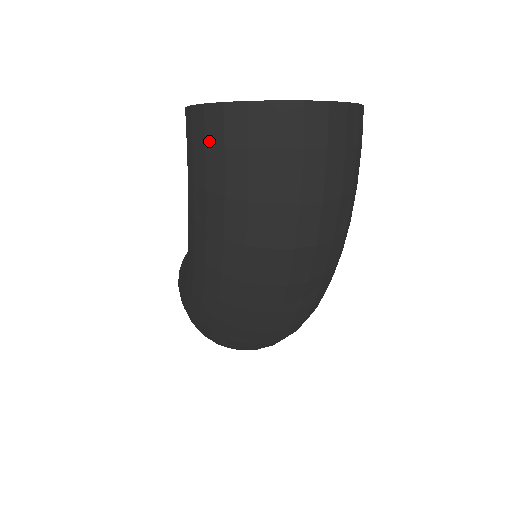
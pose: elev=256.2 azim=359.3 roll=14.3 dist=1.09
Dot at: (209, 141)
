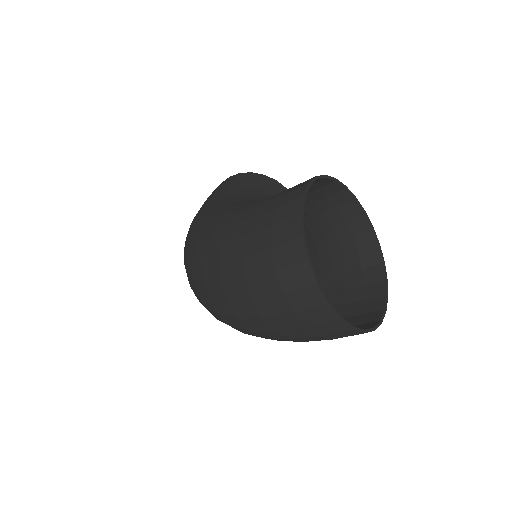
Dot at: (275, 229)
